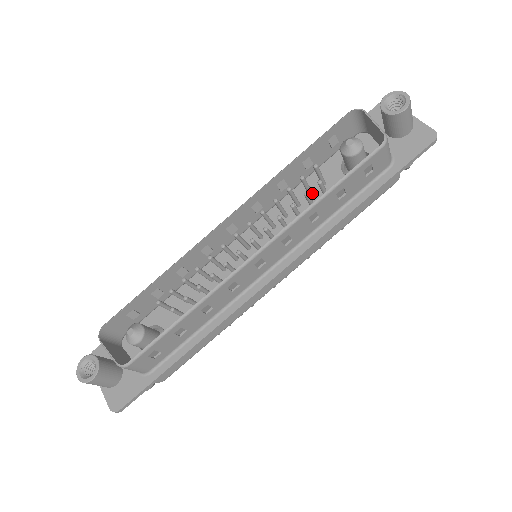
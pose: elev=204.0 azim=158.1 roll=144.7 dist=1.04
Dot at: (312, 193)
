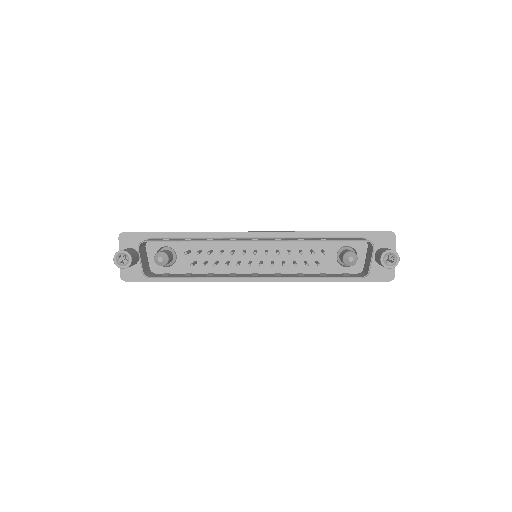
Dot at: occluded
